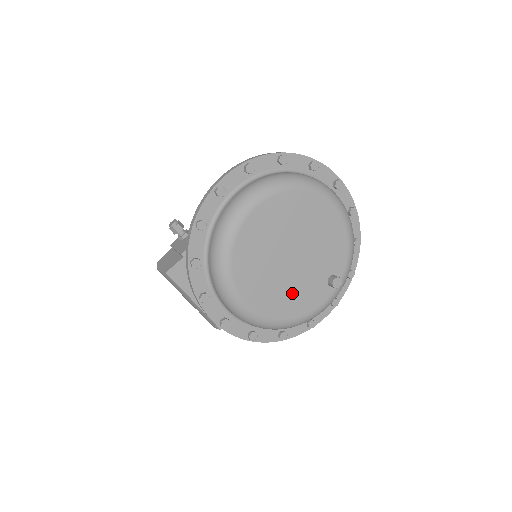
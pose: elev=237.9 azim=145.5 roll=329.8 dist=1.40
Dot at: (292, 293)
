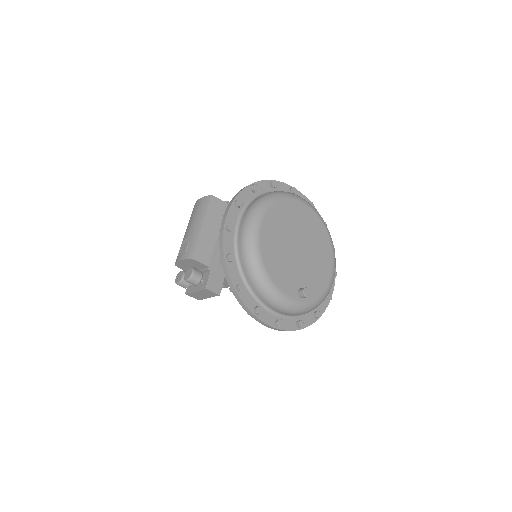
Dot at: (281, 261)
